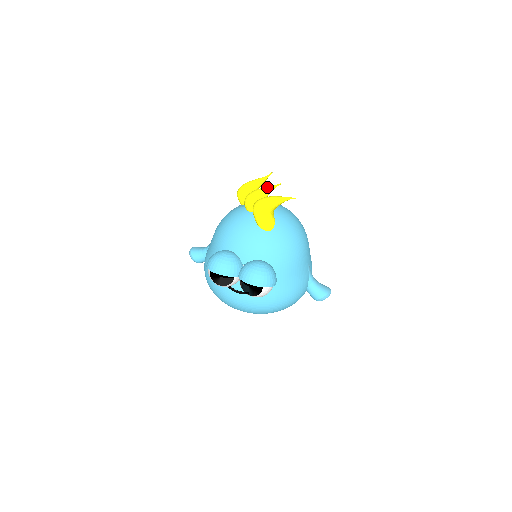
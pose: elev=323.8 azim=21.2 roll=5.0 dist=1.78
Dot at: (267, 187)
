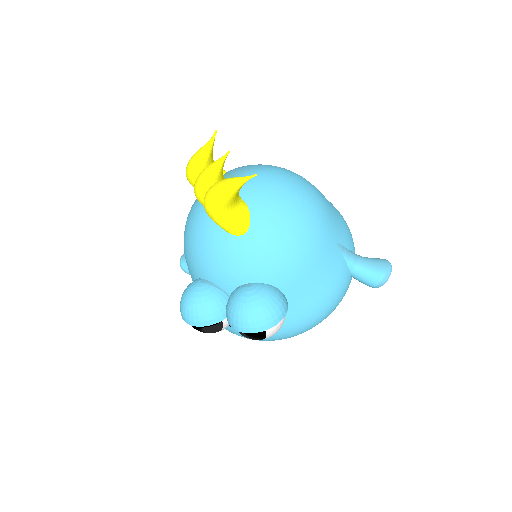
Dot at: (212, 165)
